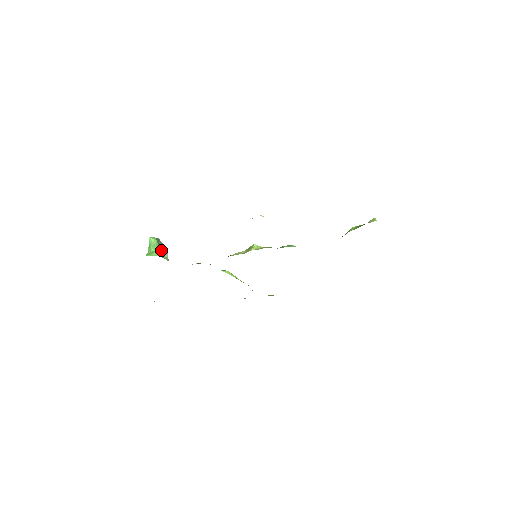
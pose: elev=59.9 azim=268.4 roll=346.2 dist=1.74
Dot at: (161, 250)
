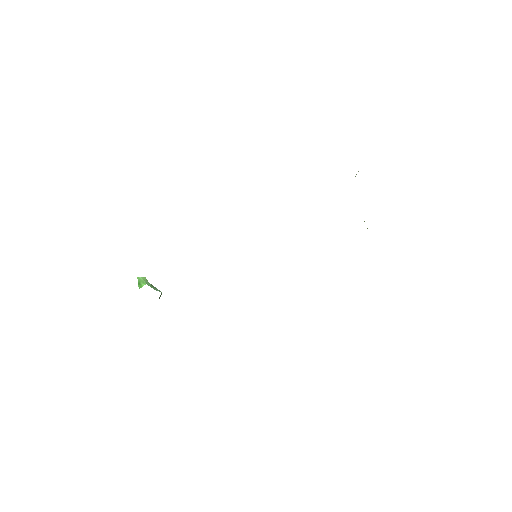
Dot at: (153, 287)
